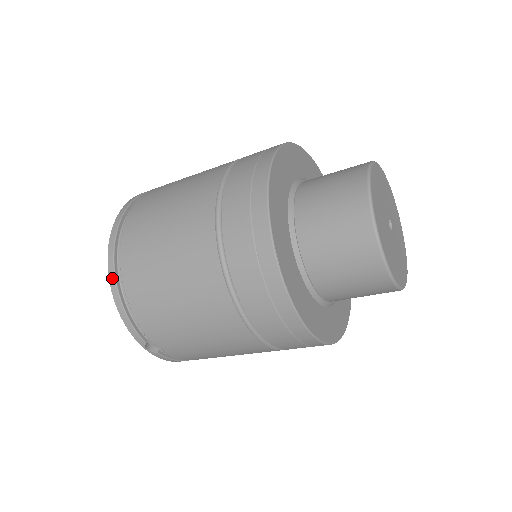
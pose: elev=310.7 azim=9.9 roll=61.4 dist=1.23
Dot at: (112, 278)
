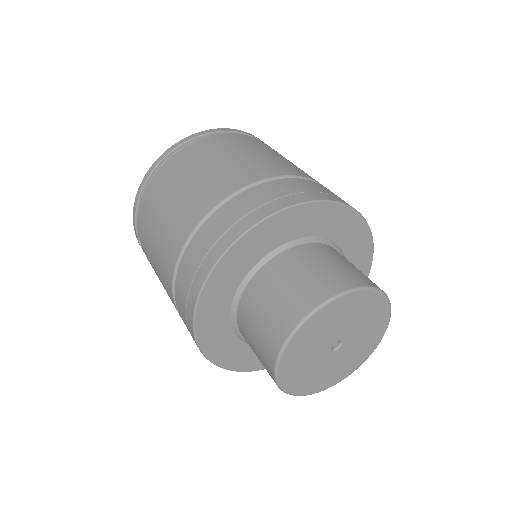
Dot at: (148, 174)
